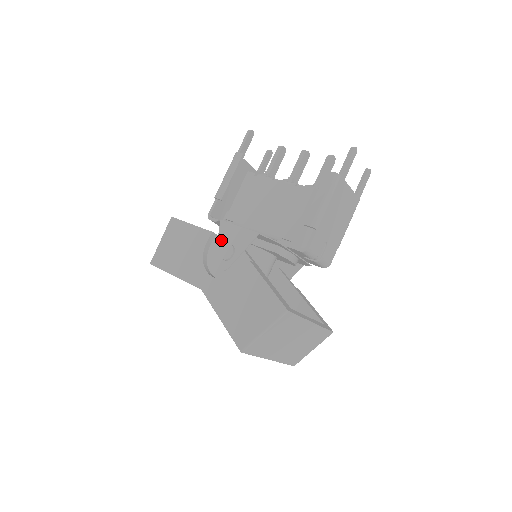
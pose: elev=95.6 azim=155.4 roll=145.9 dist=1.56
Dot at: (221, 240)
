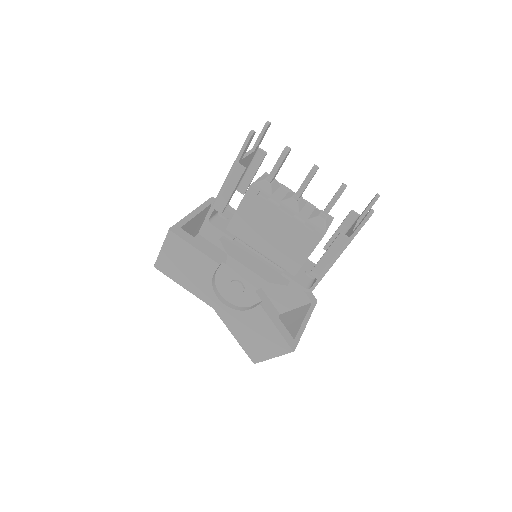
Dot at: (229, 274)
